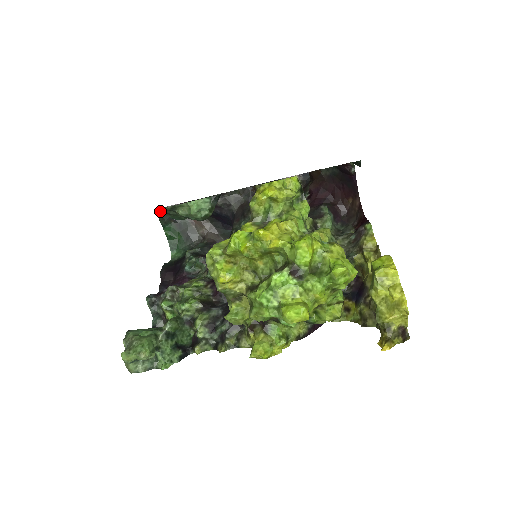
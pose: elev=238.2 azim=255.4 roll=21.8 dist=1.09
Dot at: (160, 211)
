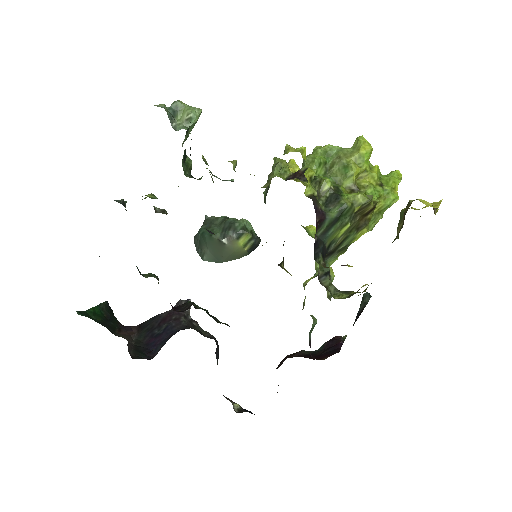
Dot at: (206, 222)
